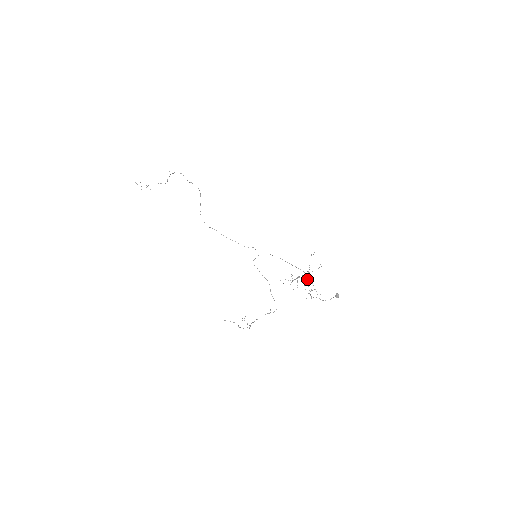
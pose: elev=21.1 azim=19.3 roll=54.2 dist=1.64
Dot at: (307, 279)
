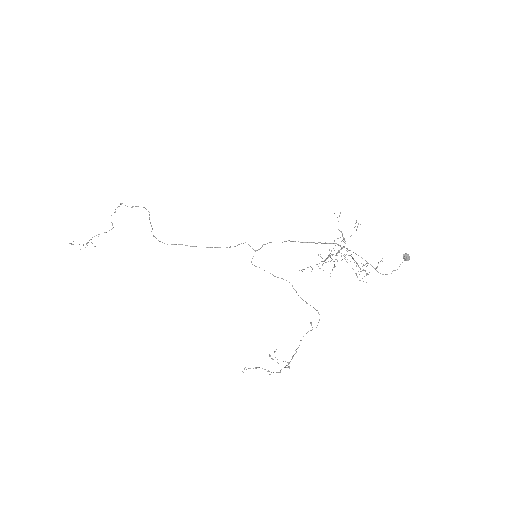
Dot at: occluded
